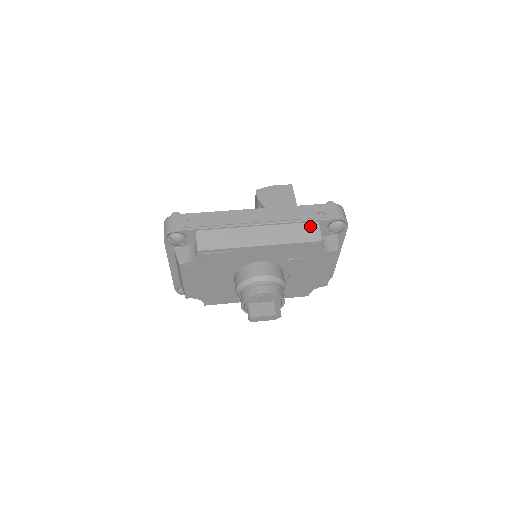
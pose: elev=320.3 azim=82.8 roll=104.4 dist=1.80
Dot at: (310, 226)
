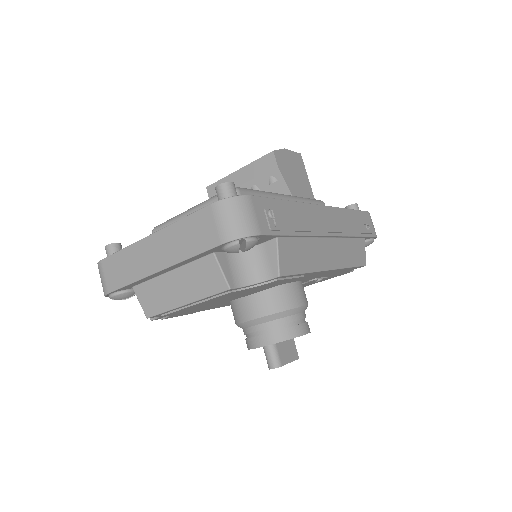
Dot at: (360, 243)
